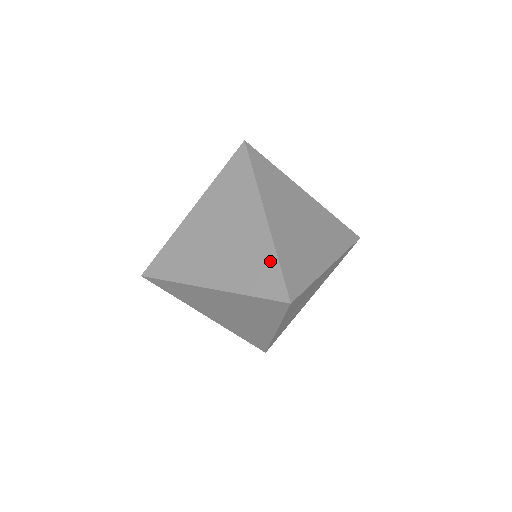
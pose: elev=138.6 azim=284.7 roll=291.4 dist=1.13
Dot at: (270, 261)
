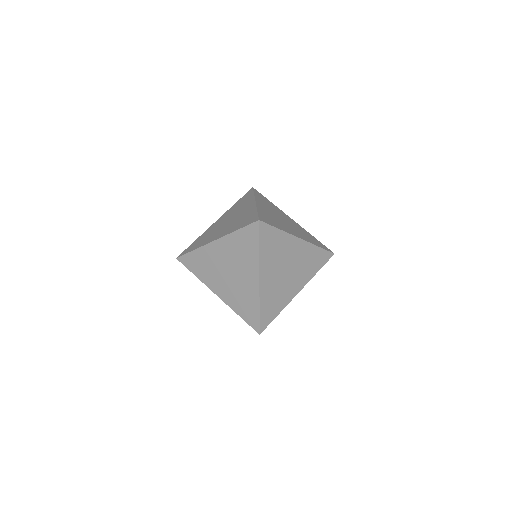
Dot at: (255, 307)
